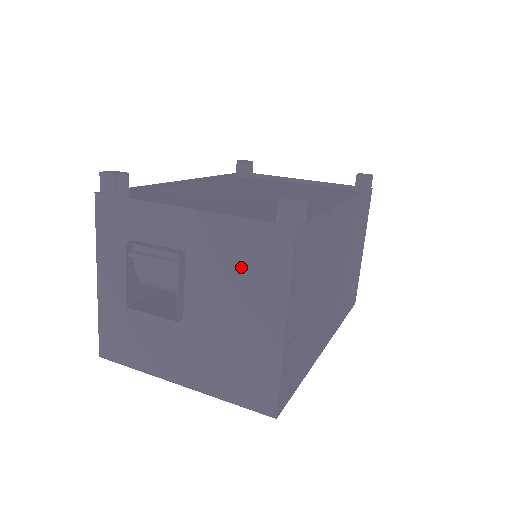
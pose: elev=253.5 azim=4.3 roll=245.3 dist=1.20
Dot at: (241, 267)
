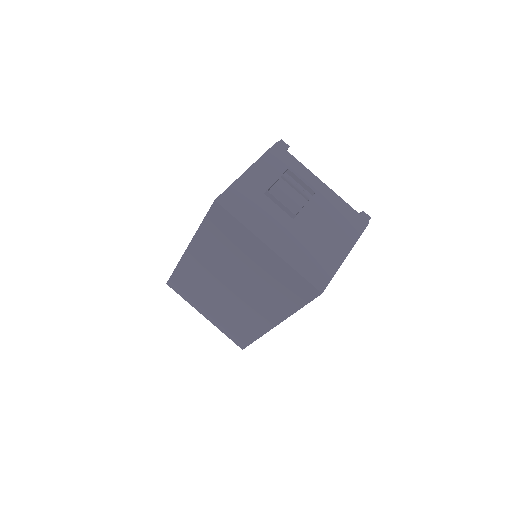
Dot at: (338, 220)
